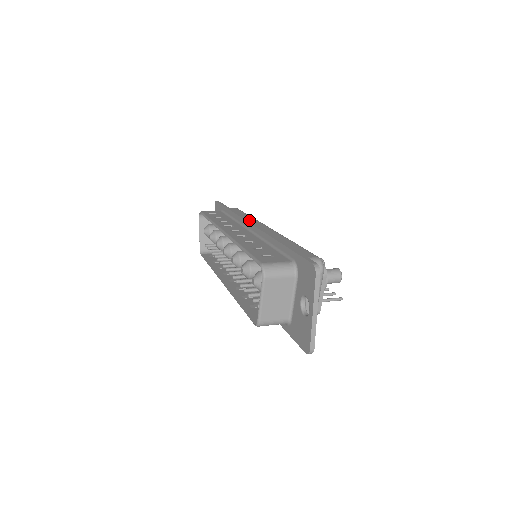
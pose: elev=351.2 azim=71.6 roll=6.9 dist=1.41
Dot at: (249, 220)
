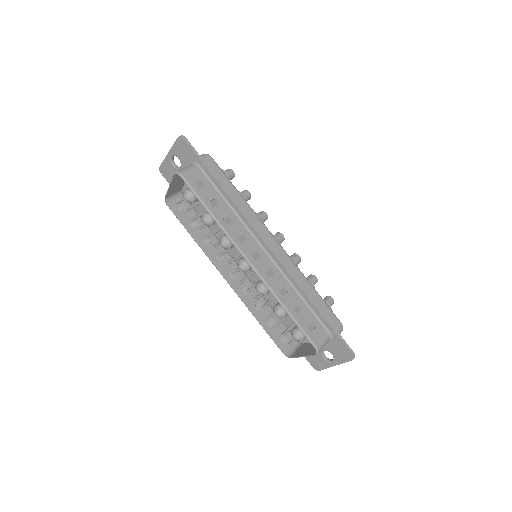
Dot at: (263, 236)
